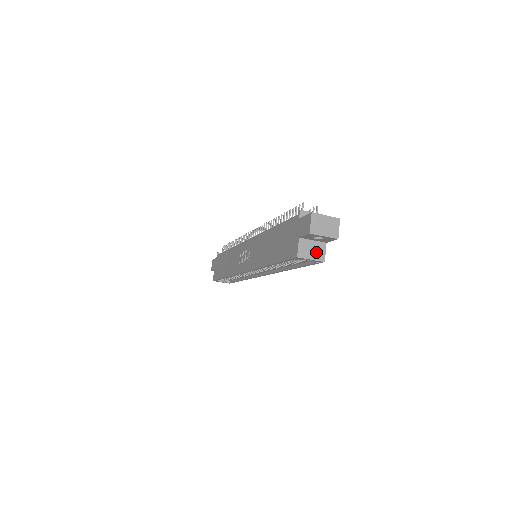
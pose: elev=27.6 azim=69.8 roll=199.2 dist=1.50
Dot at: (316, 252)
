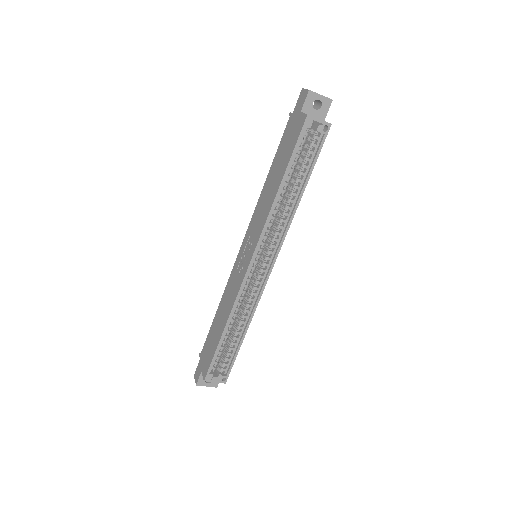
Dot at: occluded
